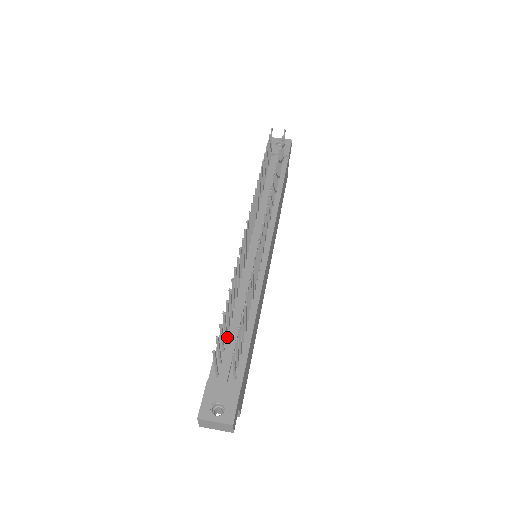
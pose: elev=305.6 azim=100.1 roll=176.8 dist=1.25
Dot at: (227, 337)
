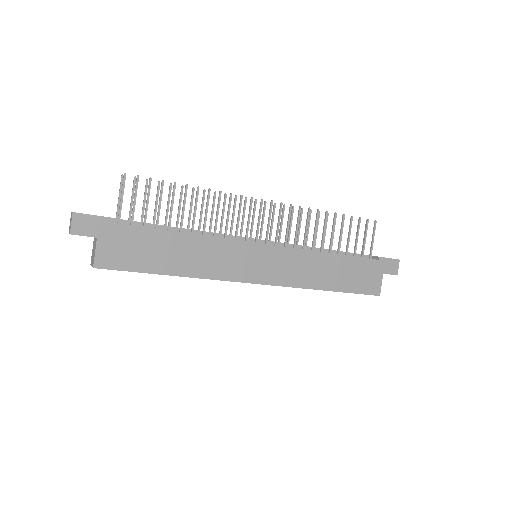
Dot at: occluded
